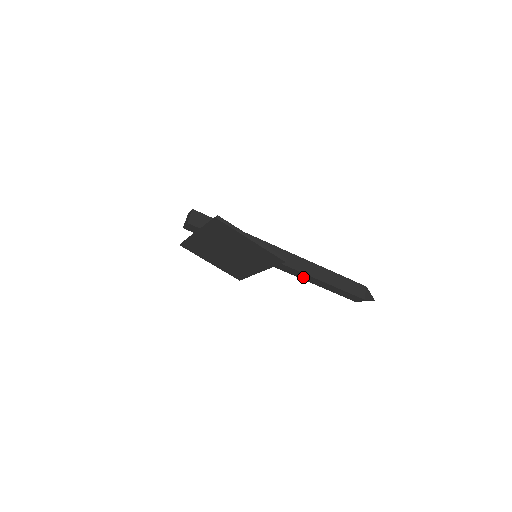
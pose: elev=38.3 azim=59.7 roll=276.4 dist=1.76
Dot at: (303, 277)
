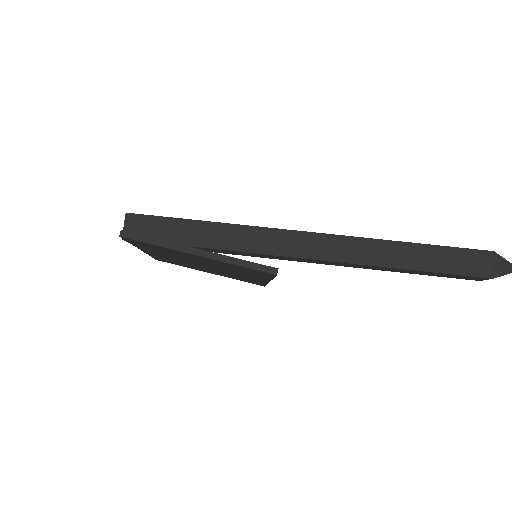
Dot at: (356, 266)
